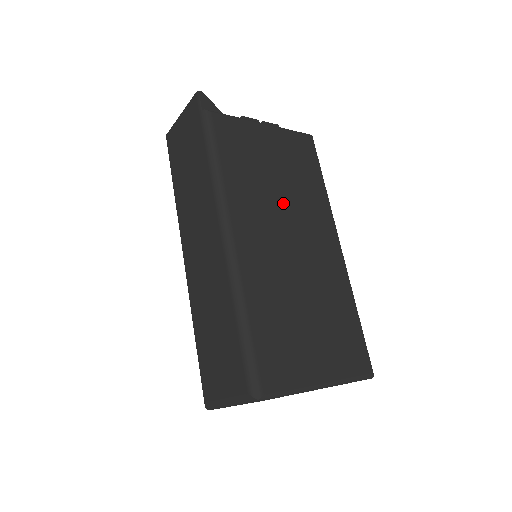
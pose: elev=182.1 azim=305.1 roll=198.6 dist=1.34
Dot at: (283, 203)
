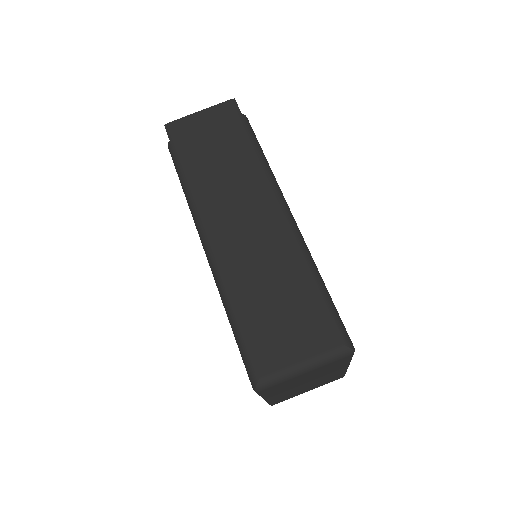
Dot at: occluded
